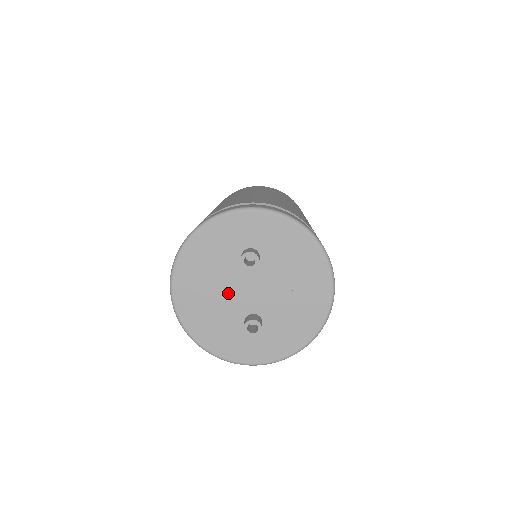
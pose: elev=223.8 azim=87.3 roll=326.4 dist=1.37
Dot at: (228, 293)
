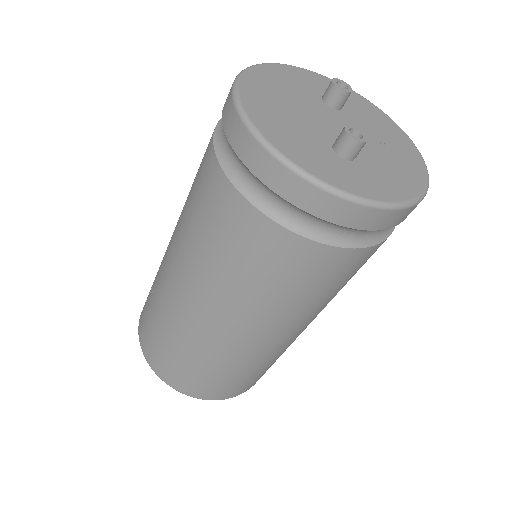
Dot at: (309, 116)
